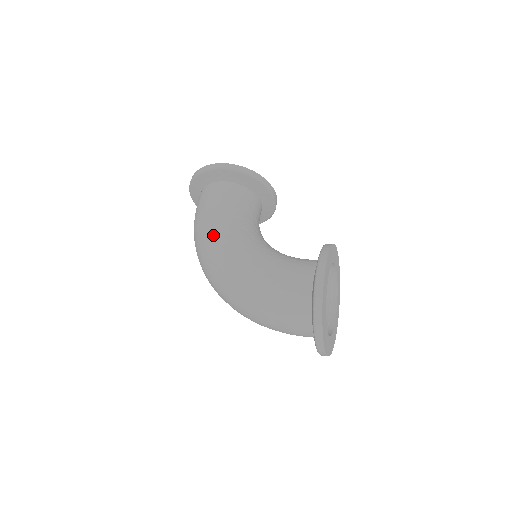
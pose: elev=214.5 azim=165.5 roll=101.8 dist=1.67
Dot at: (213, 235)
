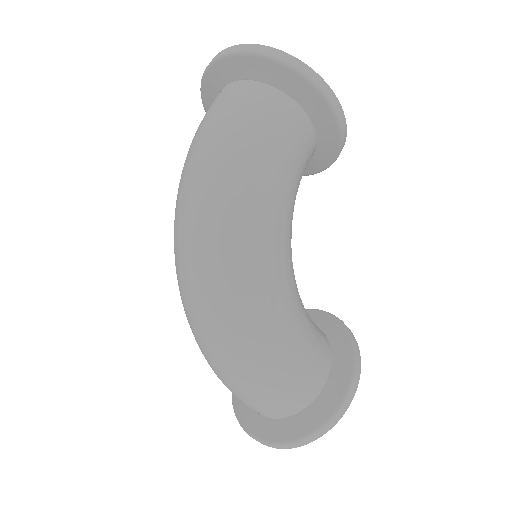
Dot at: (264, 218)
